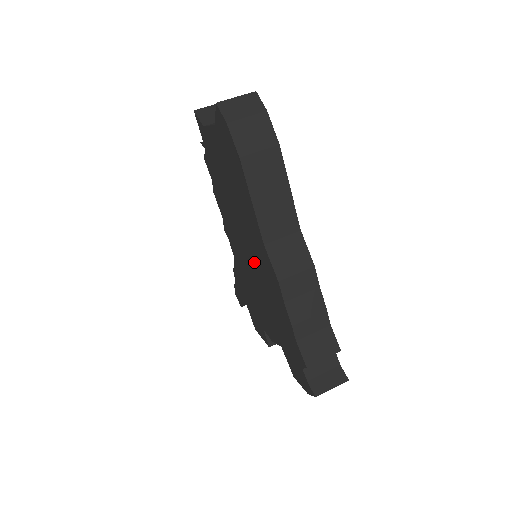
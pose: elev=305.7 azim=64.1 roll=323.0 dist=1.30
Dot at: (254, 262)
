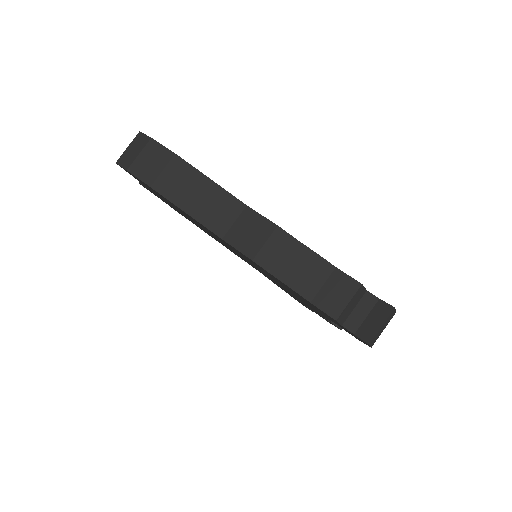
Dot at: (249, 261)
